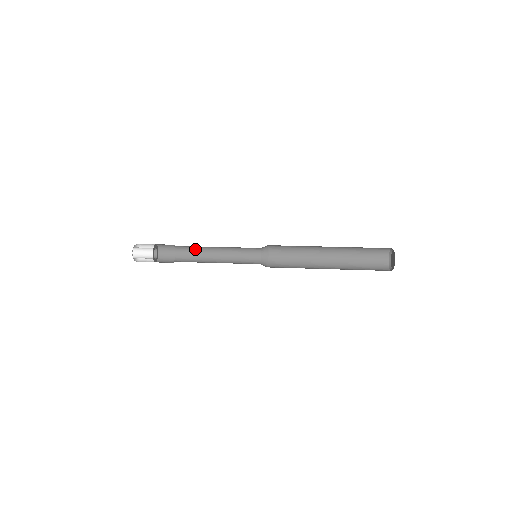
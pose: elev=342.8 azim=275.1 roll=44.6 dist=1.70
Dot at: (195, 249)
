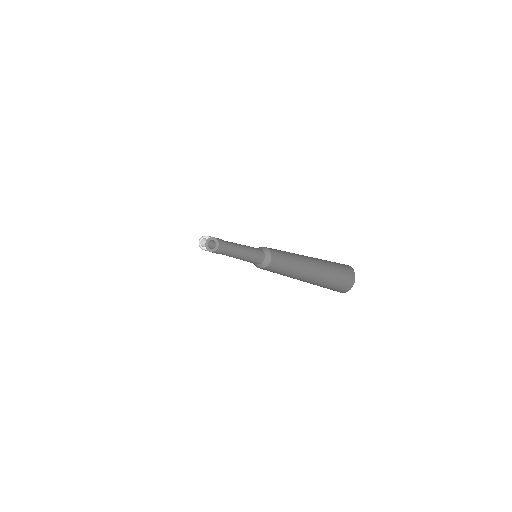
Dot at: (233, 244)
